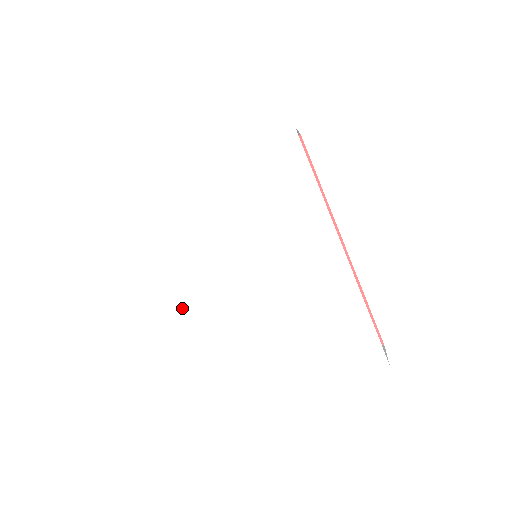
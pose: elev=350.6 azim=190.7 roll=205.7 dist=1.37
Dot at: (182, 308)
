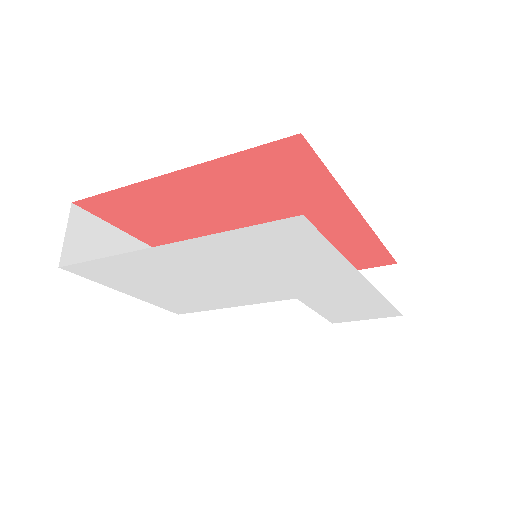
Dot at: (187, 306)
